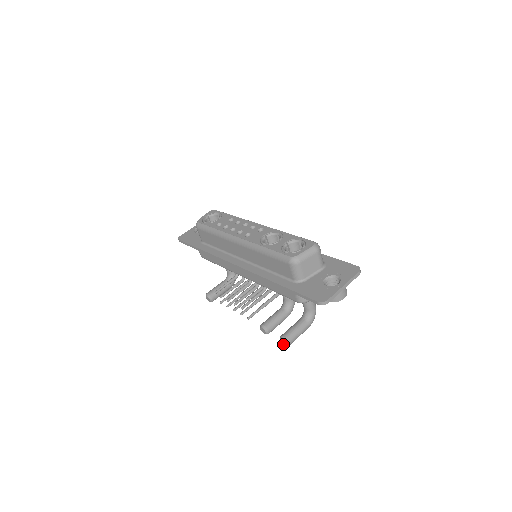
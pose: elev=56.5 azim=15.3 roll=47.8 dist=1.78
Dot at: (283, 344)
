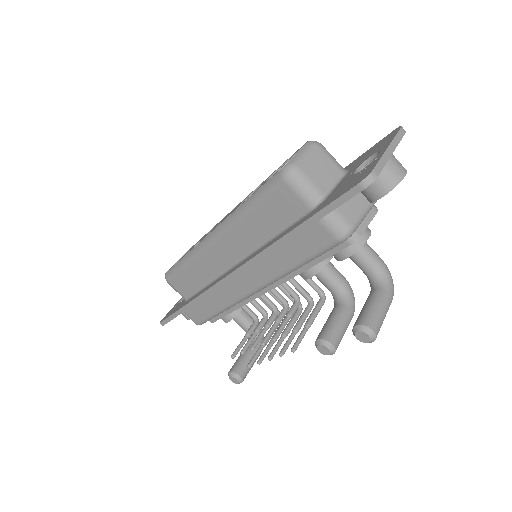
Dot at: (364, 341)
